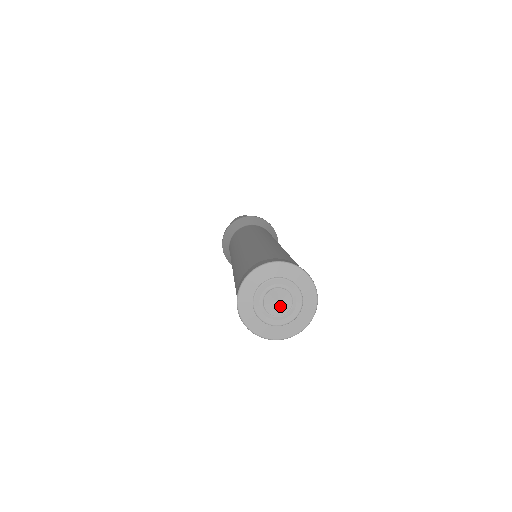
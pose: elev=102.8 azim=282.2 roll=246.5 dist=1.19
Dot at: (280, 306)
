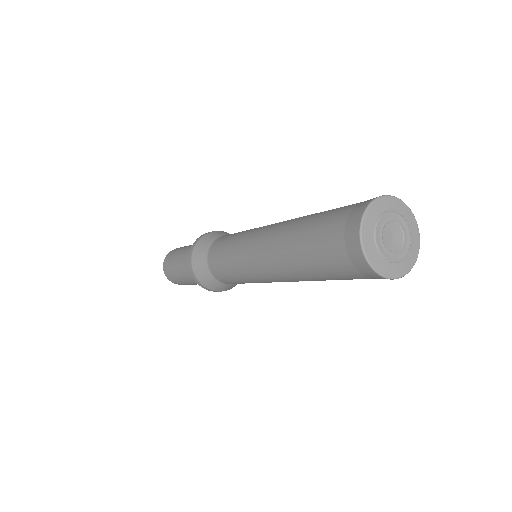
Dot at: (395, 241)
